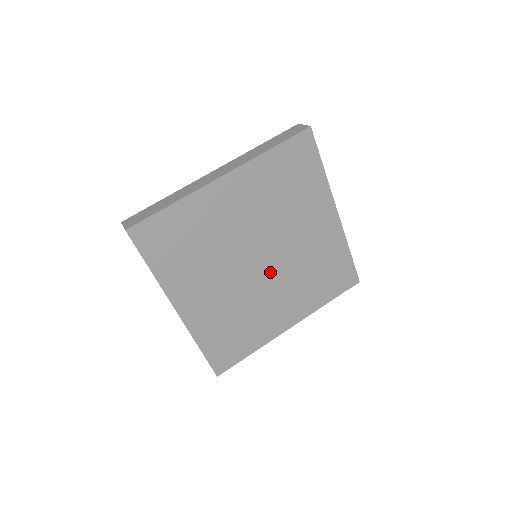
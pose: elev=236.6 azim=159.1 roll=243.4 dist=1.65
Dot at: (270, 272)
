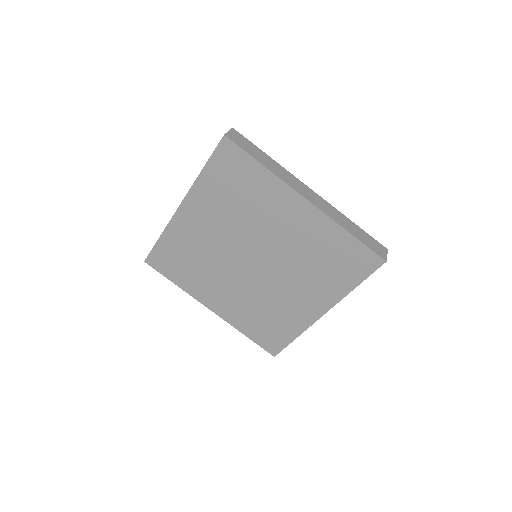
Dot at: (269, 270)
